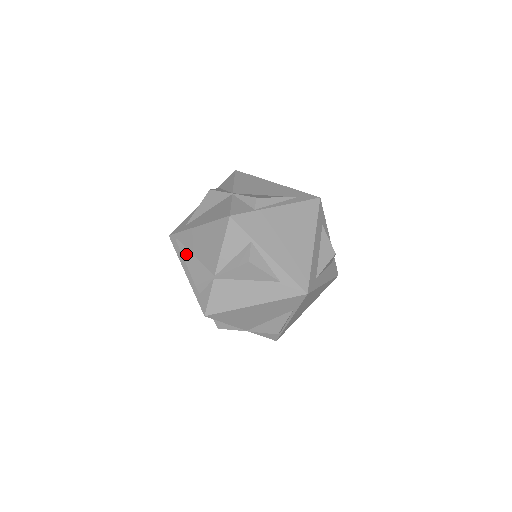
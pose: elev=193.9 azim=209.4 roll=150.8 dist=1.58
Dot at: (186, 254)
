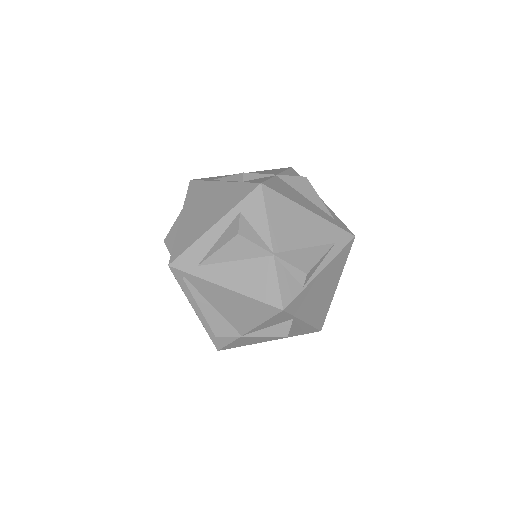
Dot at: (201, 301)
